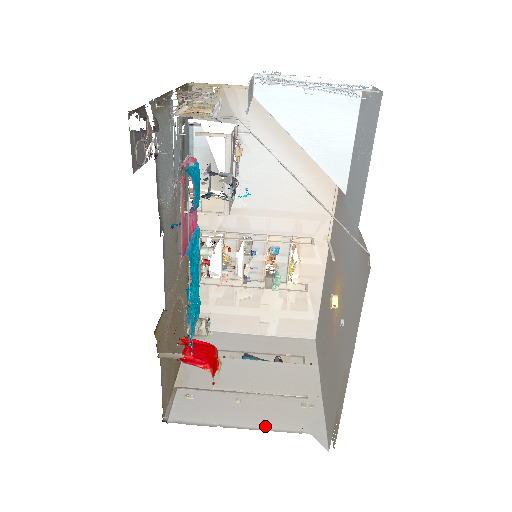
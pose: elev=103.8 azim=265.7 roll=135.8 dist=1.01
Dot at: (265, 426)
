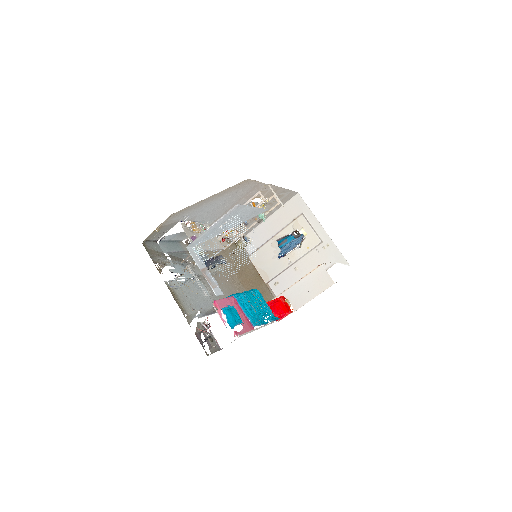
Dot at: occluded
